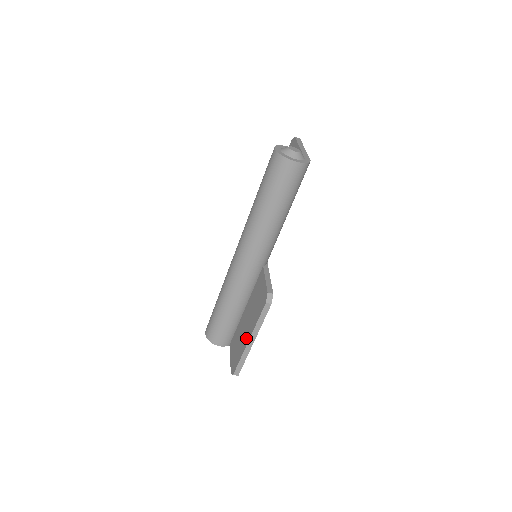
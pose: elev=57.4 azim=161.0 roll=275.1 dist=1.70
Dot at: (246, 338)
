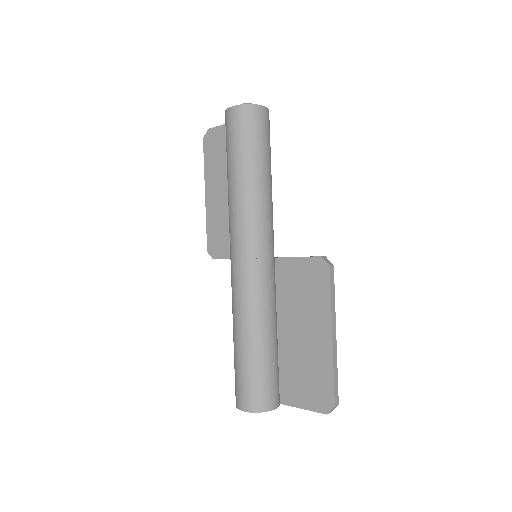
Dot at: (322, 341)
